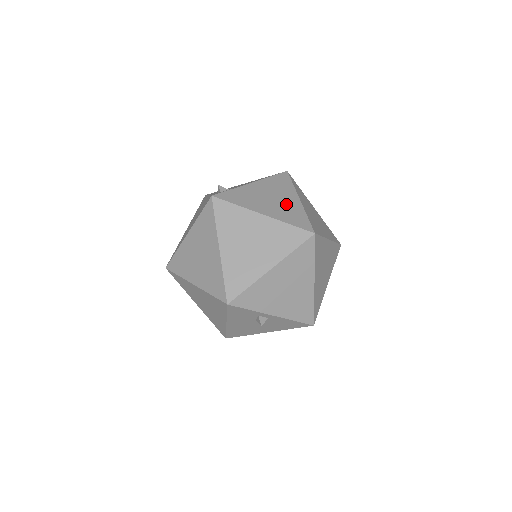
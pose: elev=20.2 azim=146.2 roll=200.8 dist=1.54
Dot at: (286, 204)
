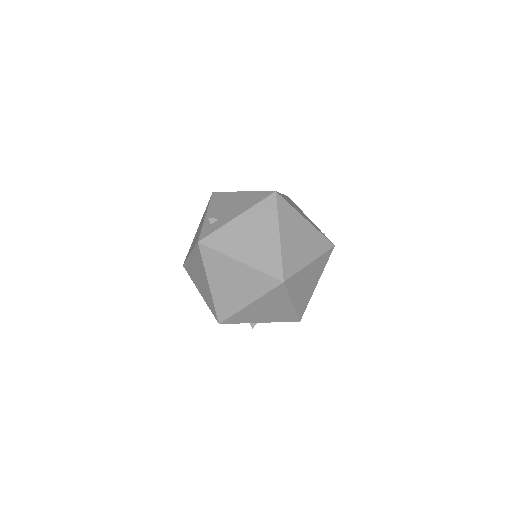
Dot at: (264, 244)
